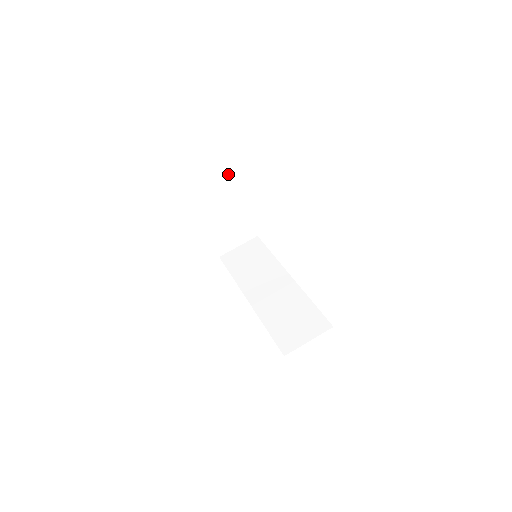
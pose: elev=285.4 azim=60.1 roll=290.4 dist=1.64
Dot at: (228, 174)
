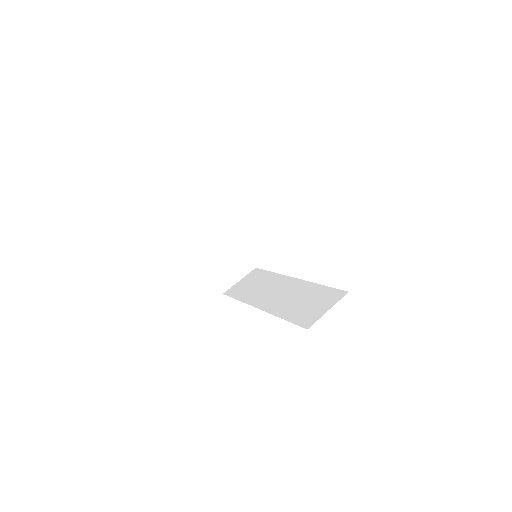
Dot at: (215, 204)
